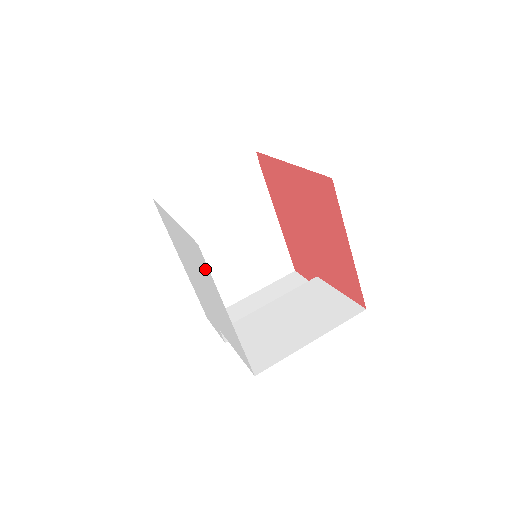
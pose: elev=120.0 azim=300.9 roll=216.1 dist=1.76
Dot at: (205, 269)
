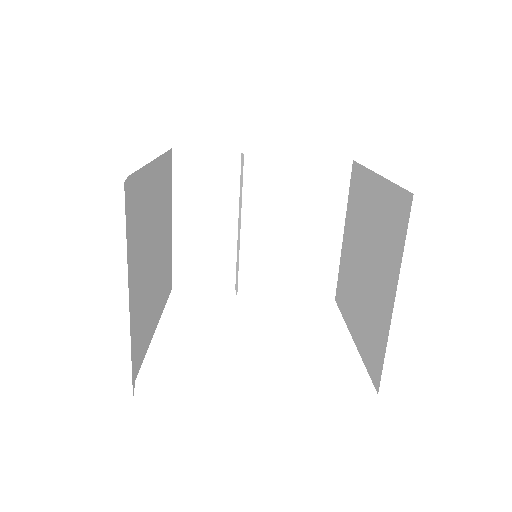
Dot at: occluded
